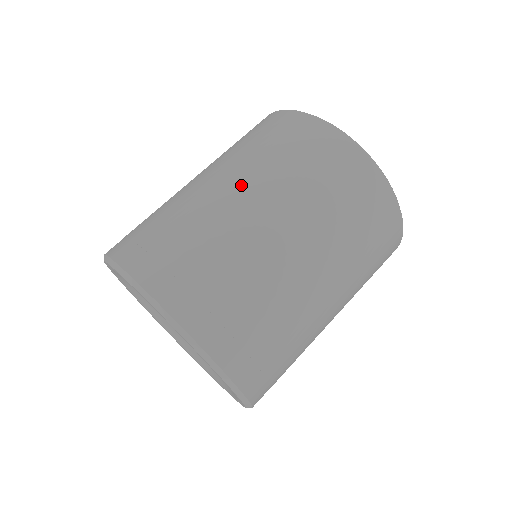
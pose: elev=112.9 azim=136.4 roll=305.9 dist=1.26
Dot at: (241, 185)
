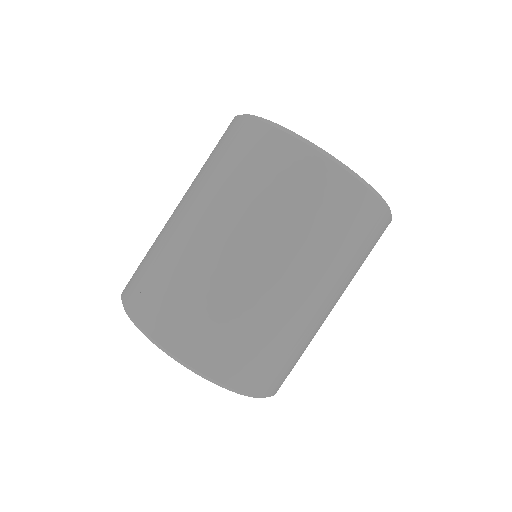
Dot at: (197, 209)
